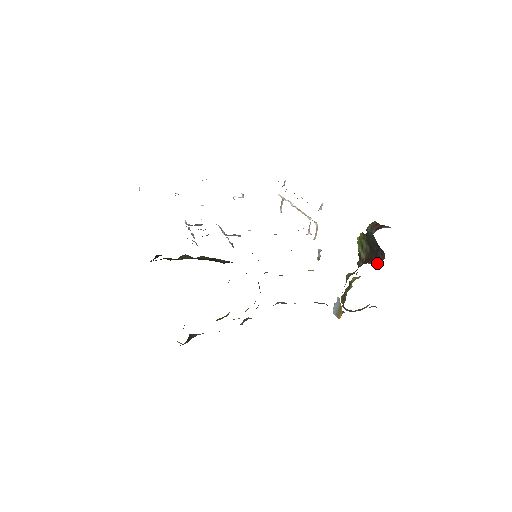
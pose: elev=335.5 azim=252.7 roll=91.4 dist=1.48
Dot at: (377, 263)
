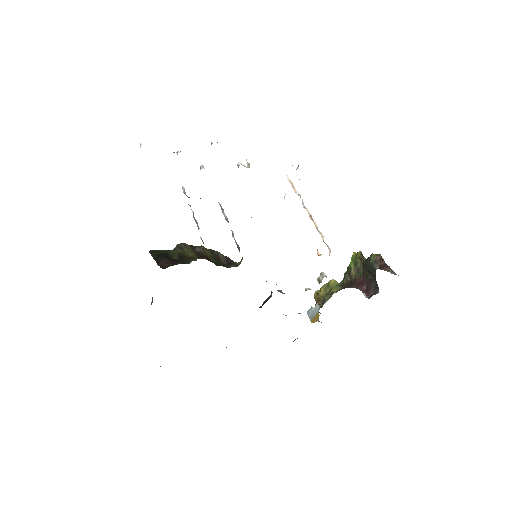
Dot at: (367, 292)
